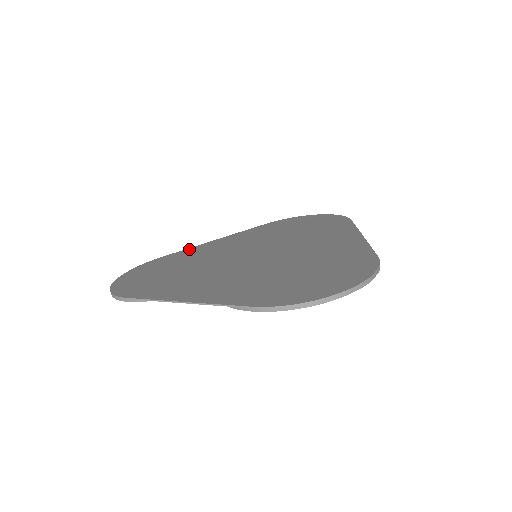
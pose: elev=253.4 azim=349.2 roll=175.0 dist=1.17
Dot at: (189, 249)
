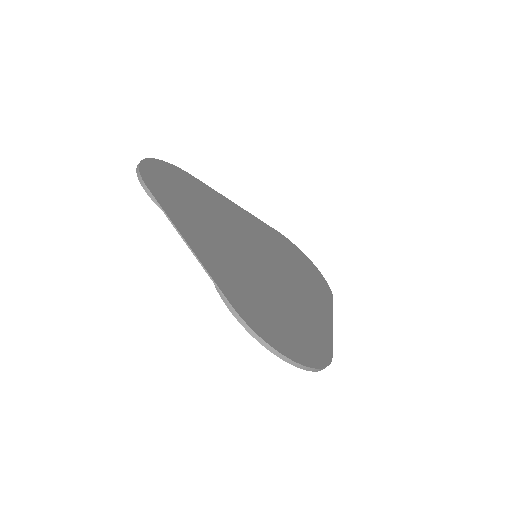
Dot at: (214, 191)
